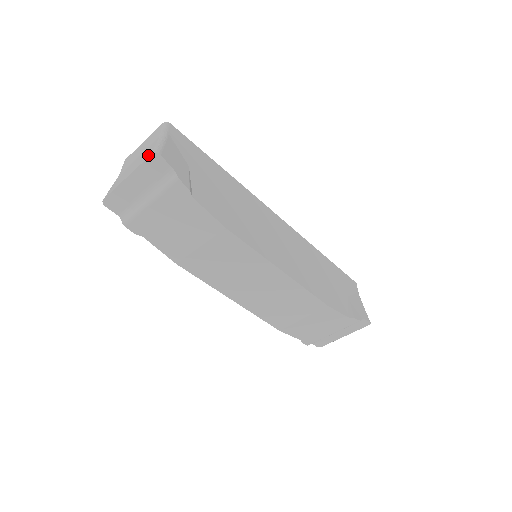
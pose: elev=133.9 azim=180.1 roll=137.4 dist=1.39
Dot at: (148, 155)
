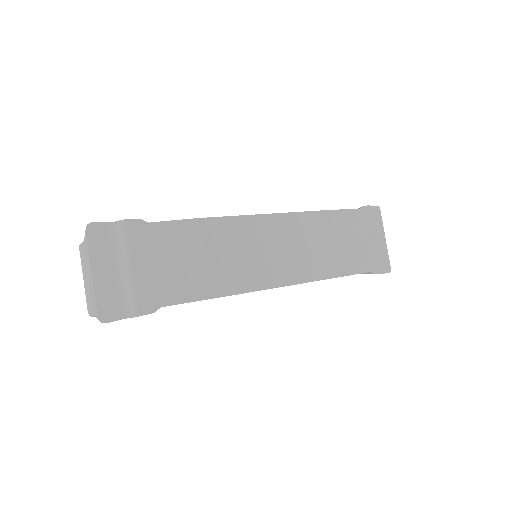
Dot at: (86, 238)
